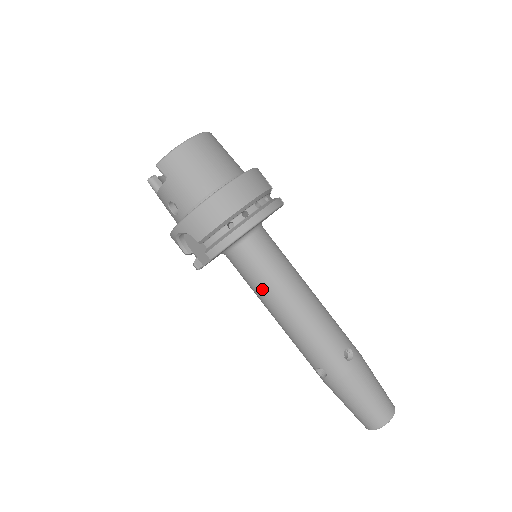
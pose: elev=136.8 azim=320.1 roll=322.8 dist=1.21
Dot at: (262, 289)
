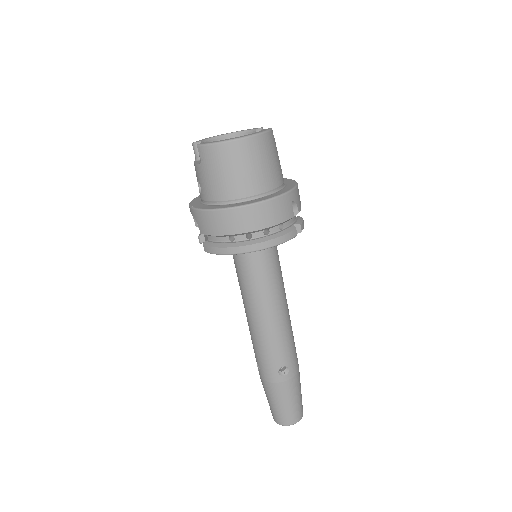
Dot at: (242, 288)
